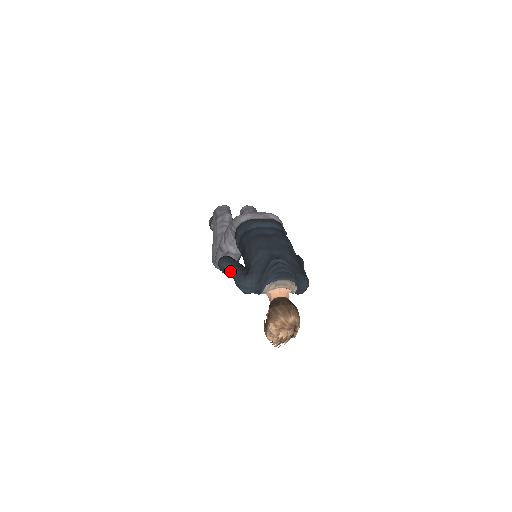
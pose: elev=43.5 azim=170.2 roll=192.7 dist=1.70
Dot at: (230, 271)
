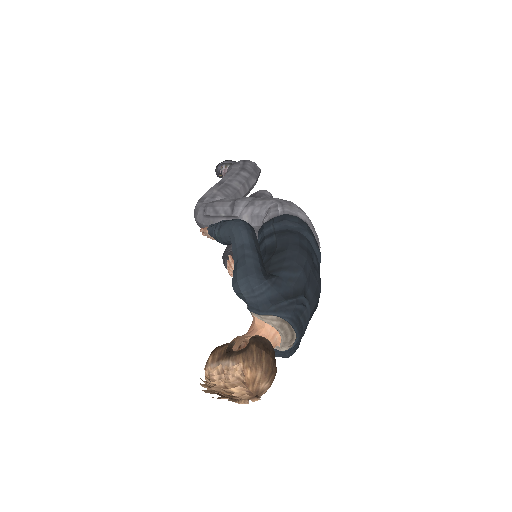
Dot at: (246, 248)
